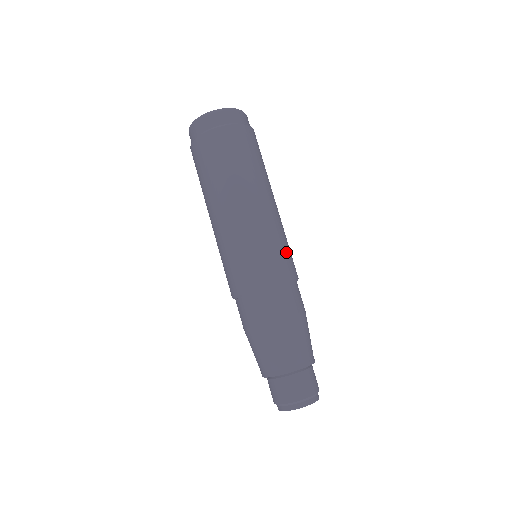
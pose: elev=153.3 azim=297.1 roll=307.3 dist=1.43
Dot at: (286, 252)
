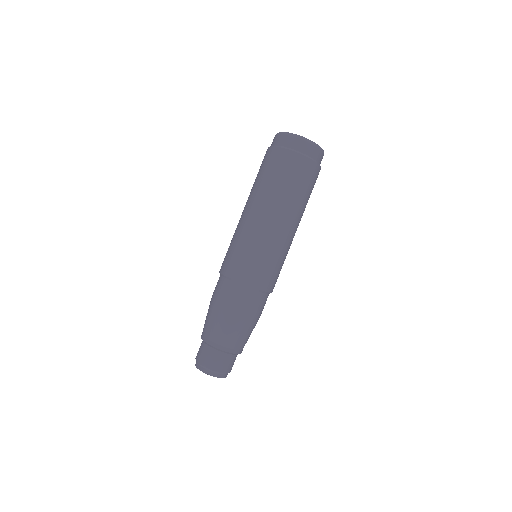
Dot at: occluded
